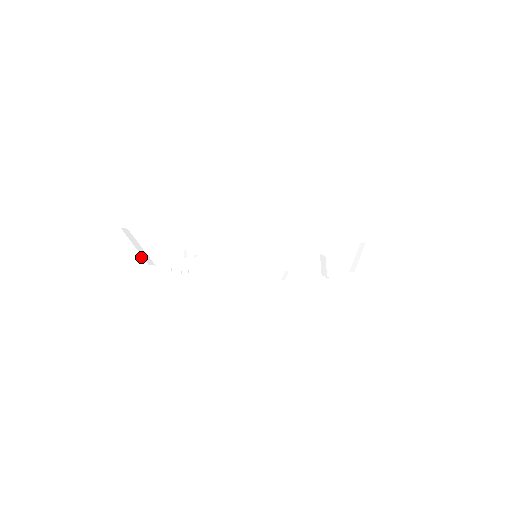
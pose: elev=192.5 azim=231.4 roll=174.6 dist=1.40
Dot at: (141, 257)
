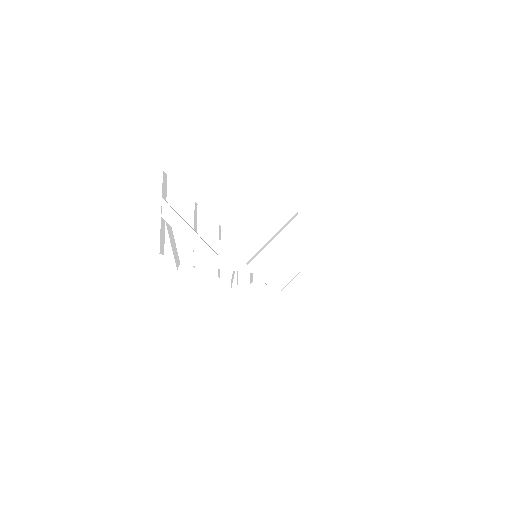
Dot at: (202, 242)
